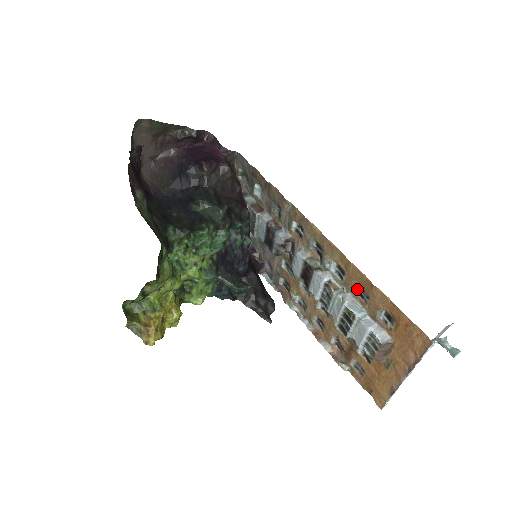
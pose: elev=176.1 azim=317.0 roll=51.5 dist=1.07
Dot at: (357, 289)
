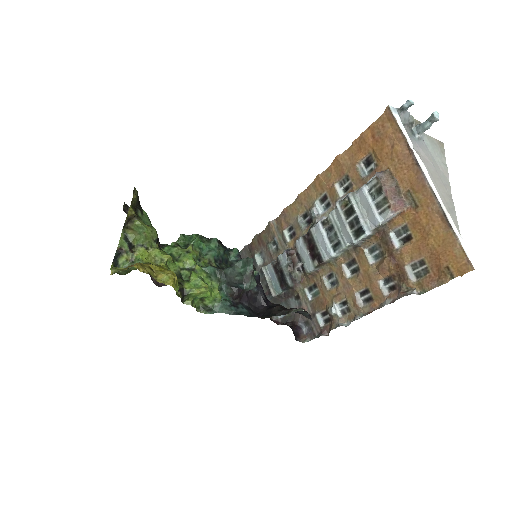
Dot at: (340, 188)
